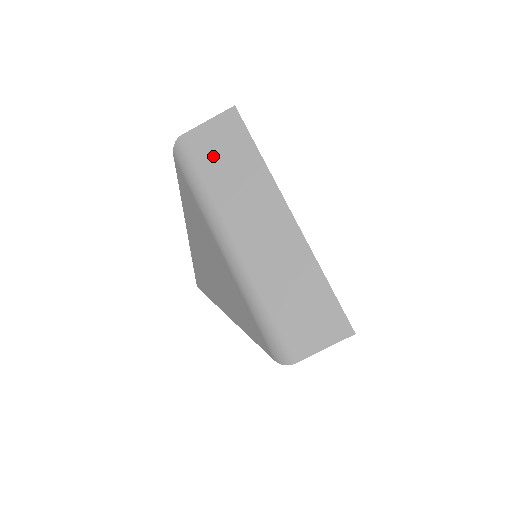
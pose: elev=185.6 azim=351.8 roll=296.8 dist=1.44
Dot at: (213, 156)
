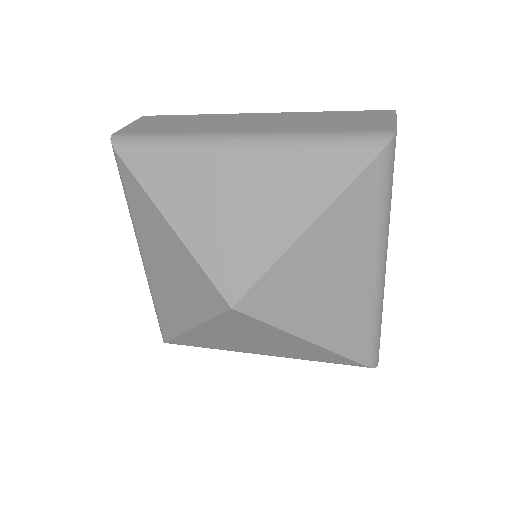
Dot at: (157, 127)
